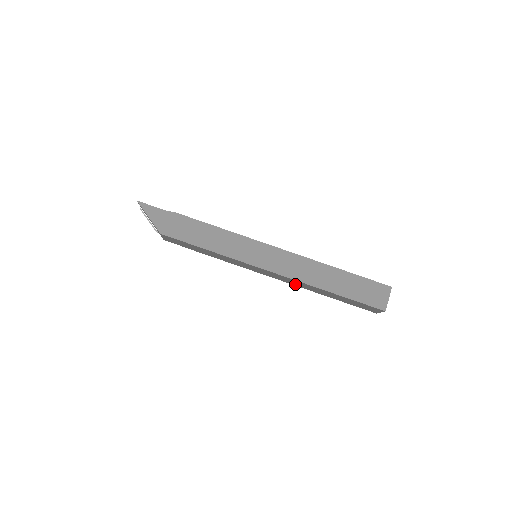
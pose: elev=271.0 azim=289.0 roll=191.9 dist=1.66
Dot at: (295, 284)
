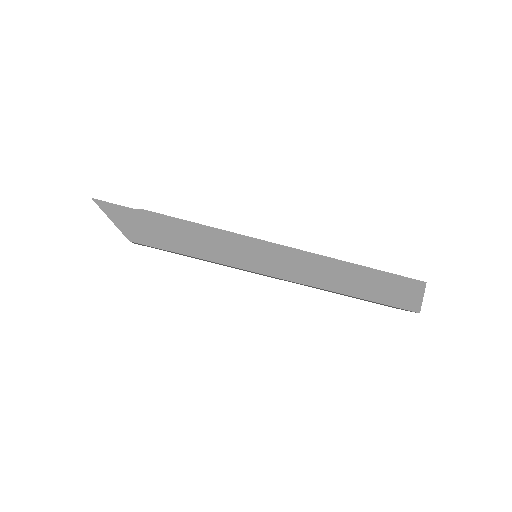
Dot at: occluded
